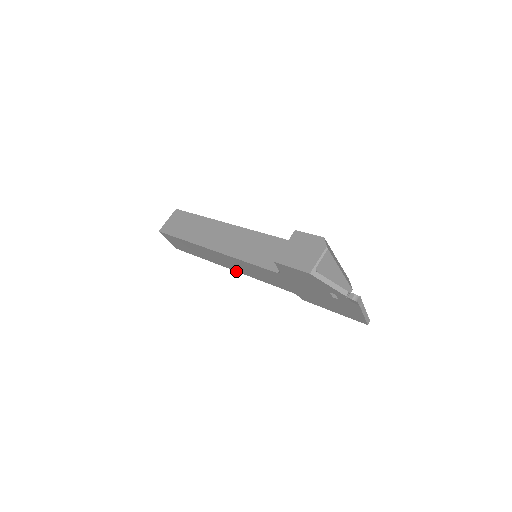
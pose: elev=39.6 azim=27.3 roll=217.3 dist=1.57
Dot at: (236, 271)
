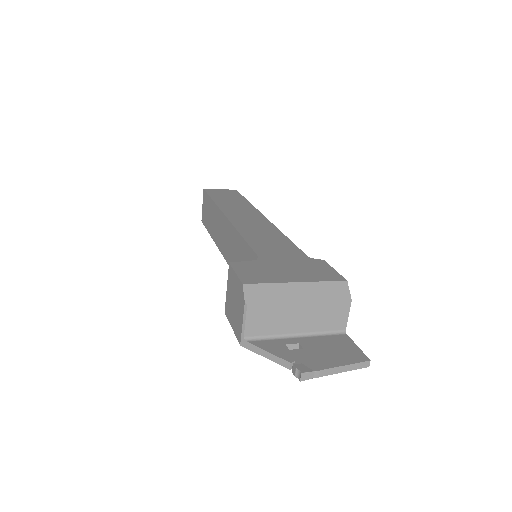
Dot at: occluded
